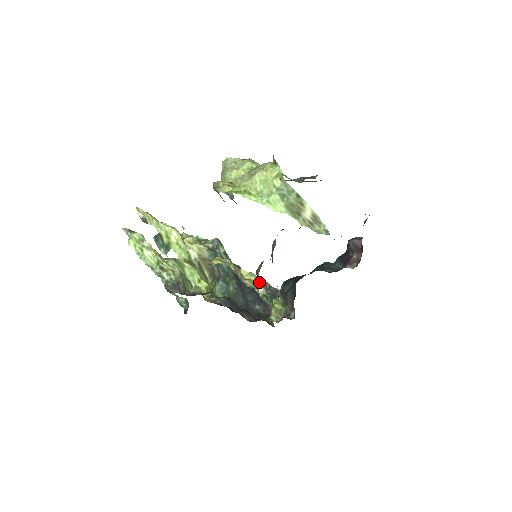
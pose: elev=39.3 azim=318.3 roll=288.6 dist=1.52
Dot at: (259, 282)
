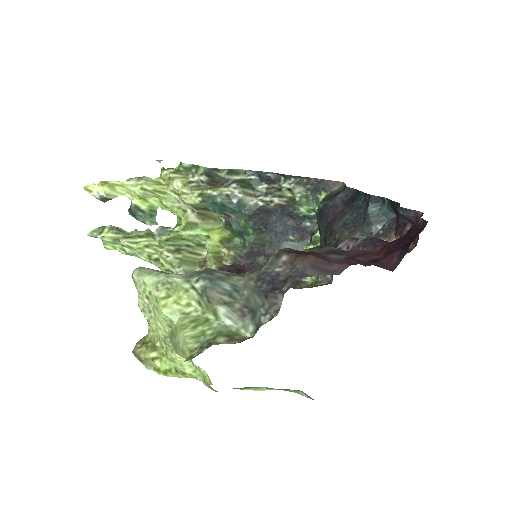
Dot at: (291, 183)
